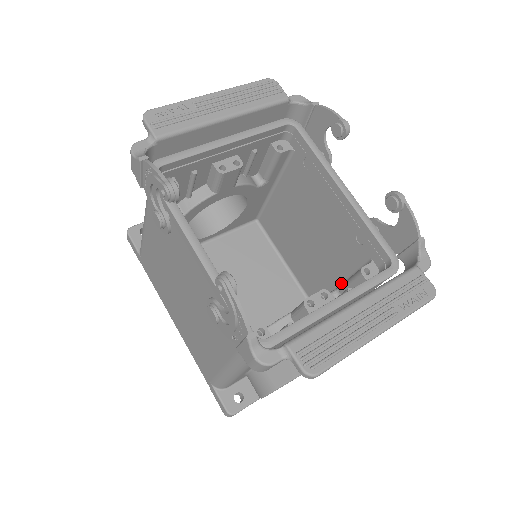
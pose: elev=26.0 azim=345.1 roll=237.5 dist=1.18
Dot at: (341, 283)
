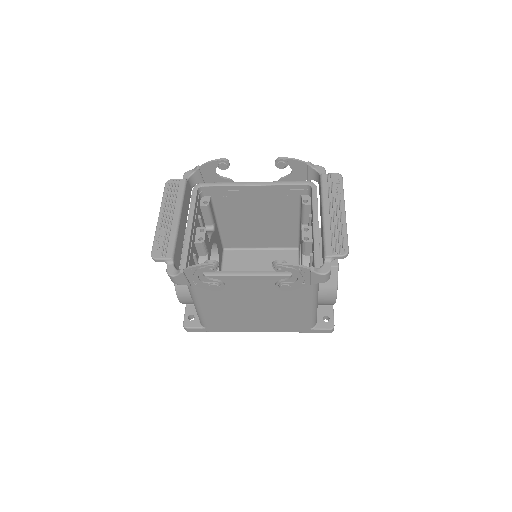
Dot at: (298, 221)
